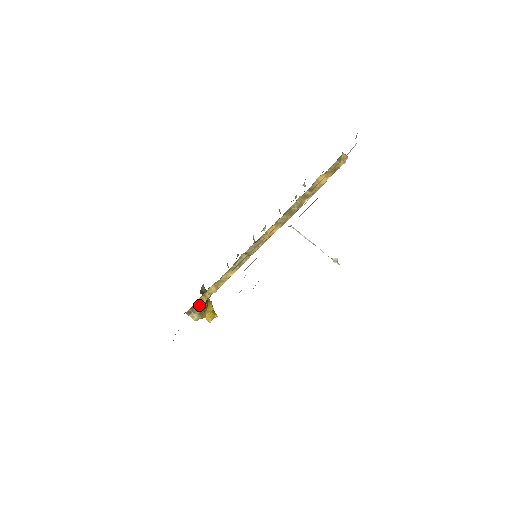
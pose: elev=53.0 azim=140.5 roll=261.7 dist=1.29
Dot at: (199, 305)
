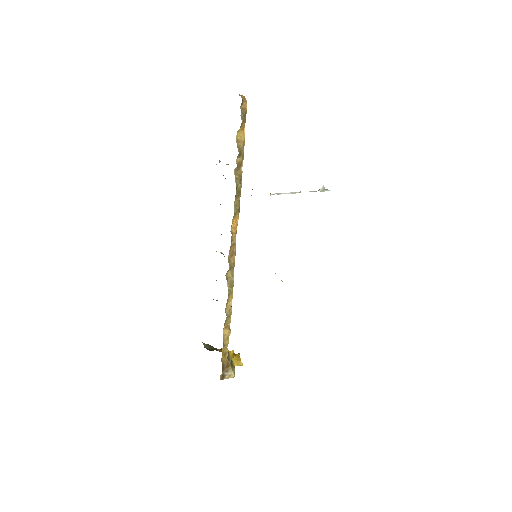
Dot at: (226, 360)
